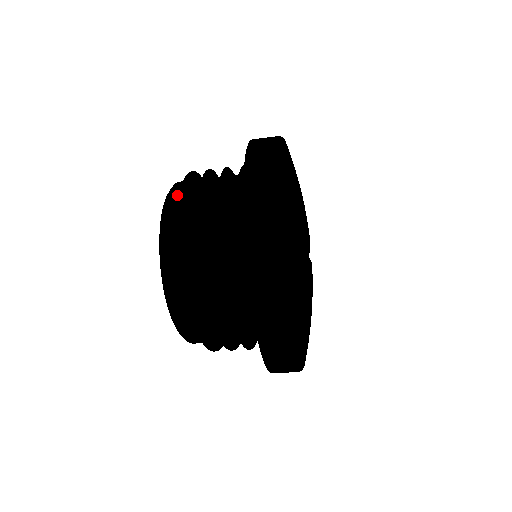
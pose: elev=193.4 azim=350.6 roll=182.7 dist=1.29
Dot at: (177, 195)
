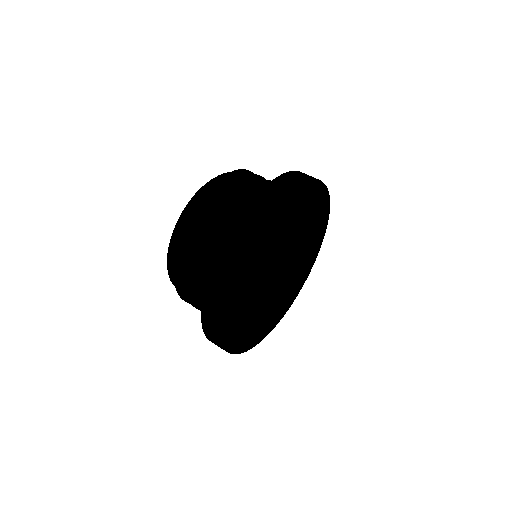
Dot at: (193, 209)
